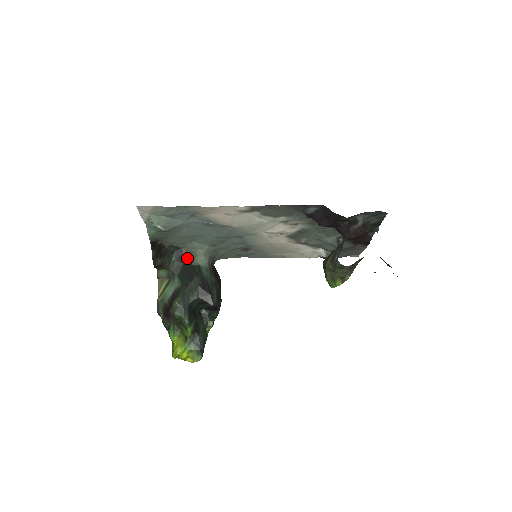
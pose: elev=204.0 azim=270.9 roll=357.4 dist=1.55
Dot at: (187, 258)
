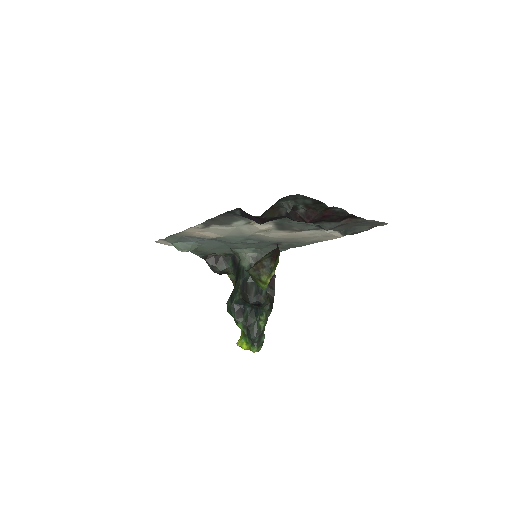
Dot at: (238, 262)
